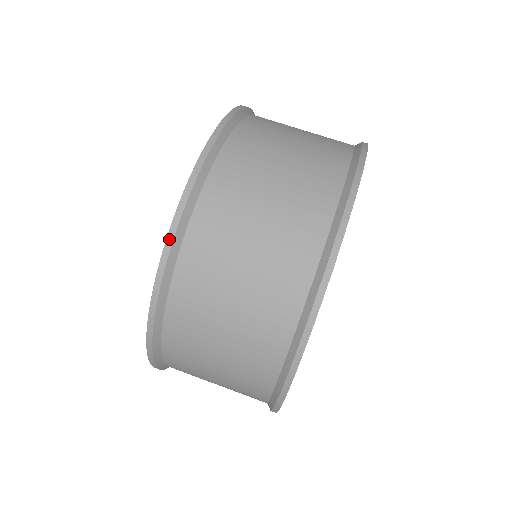
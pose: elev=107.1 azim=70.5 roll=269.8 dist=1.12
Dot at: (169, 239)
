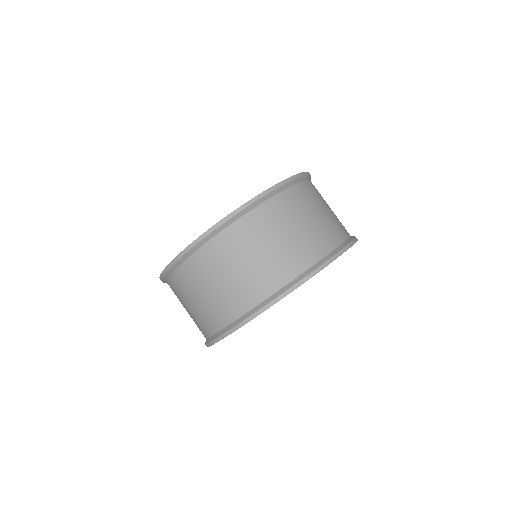
Dot at: (276, 186)
